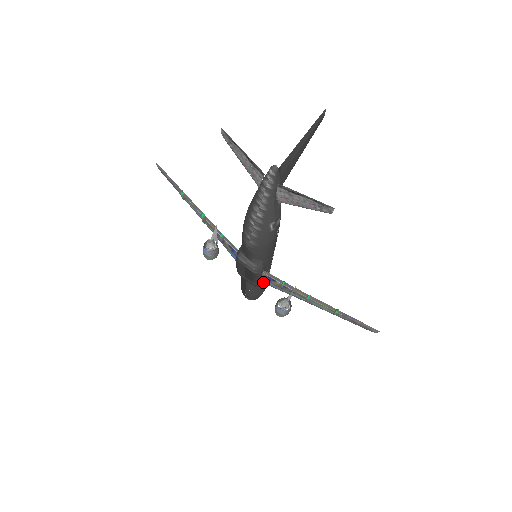
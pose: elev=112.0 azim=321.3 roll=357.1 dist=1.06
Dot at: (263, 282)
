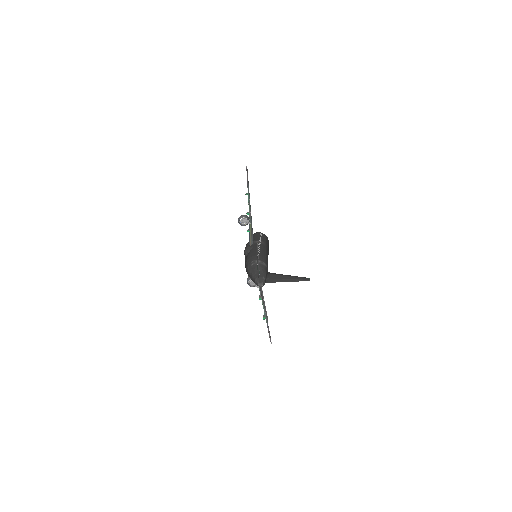
Dot at: occluded
